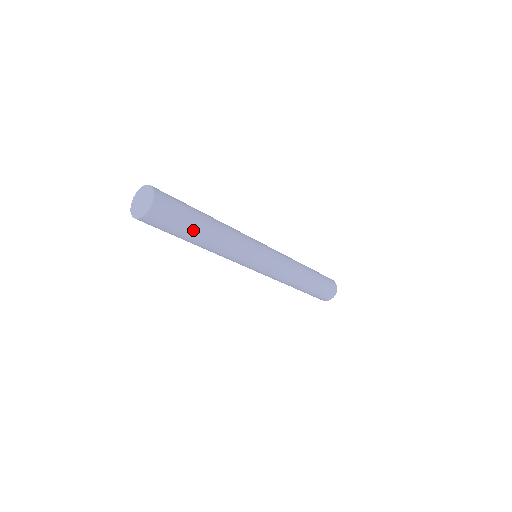
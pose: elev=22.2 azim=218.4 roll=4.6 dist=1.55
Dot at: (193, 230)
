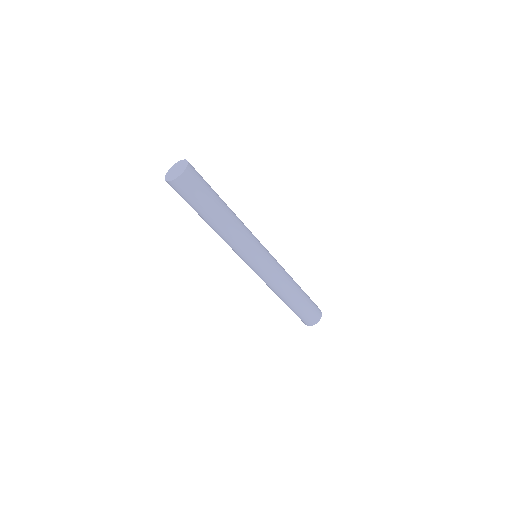
Dot at: (204, 210)
